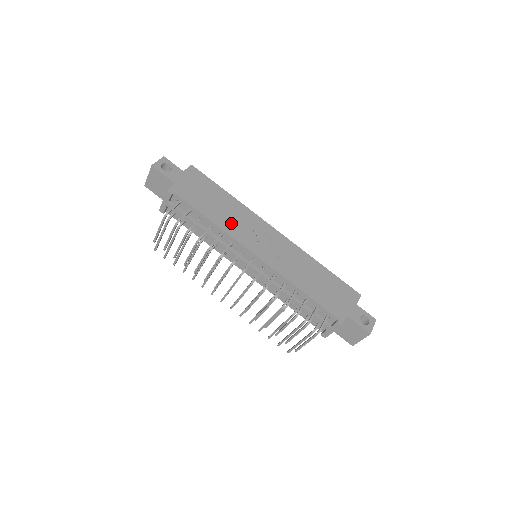
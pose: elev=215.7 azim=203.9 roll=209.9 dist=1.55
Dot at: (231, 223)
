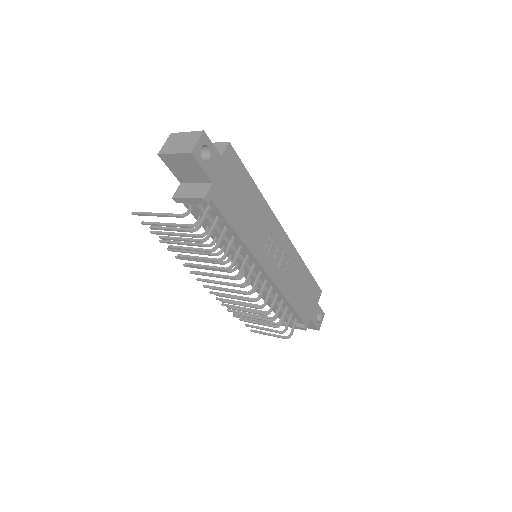
Dot at: (254, 234)
